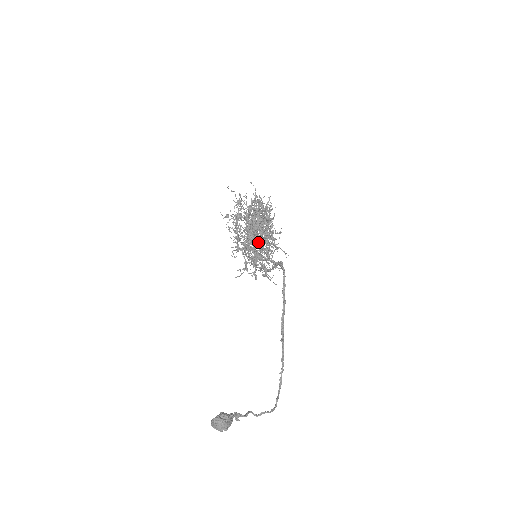
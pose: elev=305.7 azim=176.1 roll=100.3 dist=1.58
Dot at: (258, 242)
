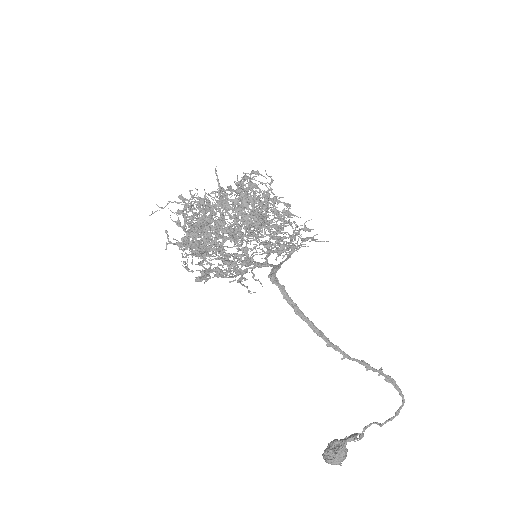
Dot at: occluded
